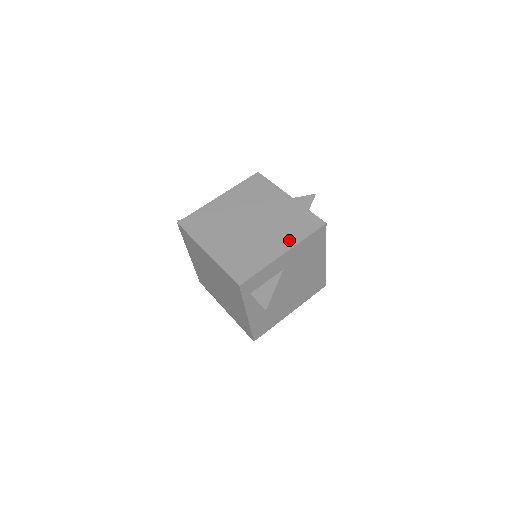
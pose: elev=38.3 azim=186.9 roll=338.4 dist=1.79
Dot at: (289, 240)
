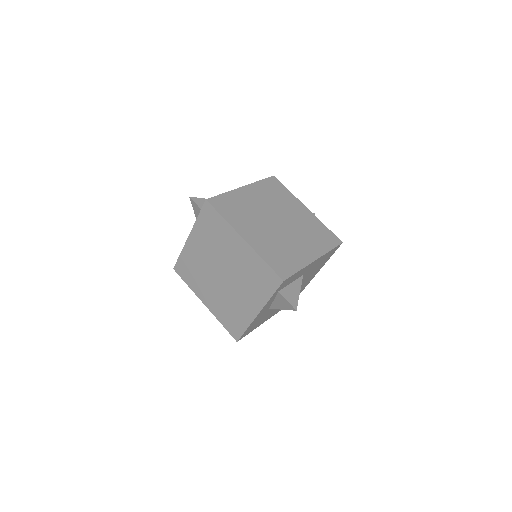
Dot at: (317, 249)
